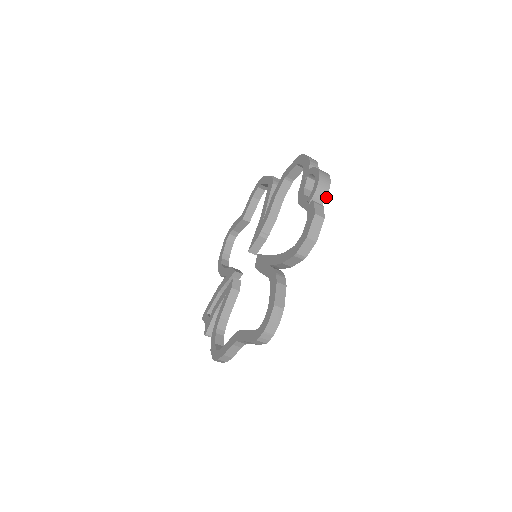
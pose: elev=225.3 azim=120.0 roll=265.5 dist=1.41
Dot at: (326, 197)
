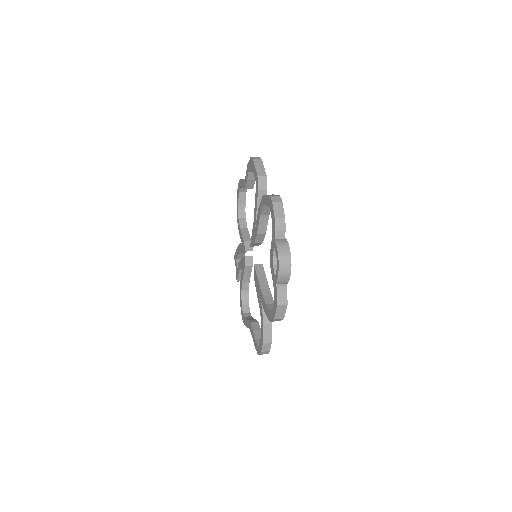
Dot at: occluded
